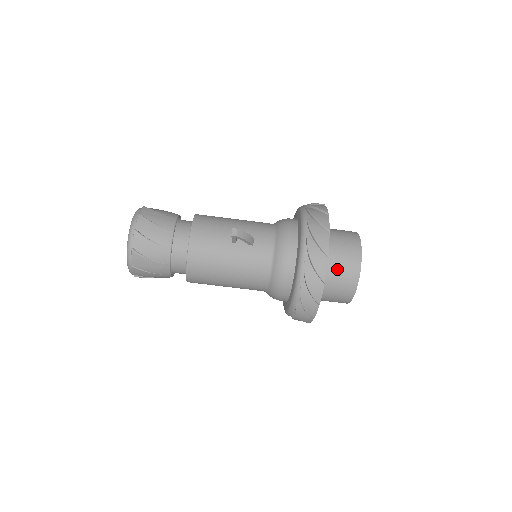
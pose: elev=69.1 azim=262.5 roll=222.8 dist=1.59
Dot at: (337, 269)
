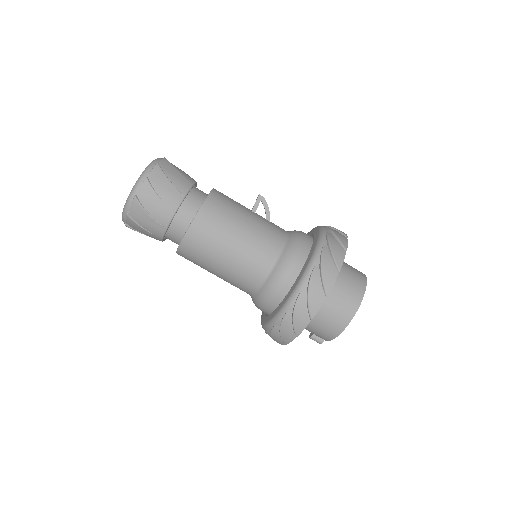
Dot at: (346, 269)
